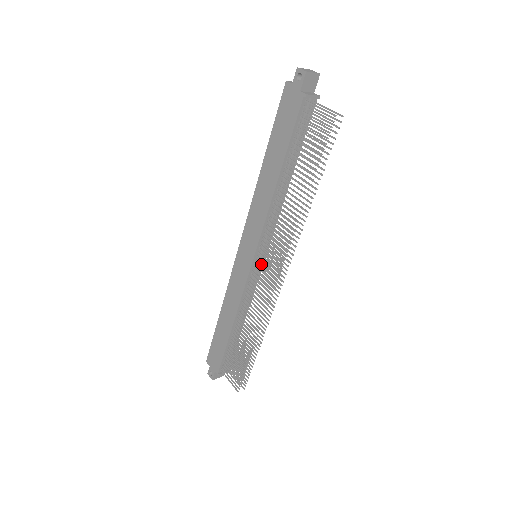
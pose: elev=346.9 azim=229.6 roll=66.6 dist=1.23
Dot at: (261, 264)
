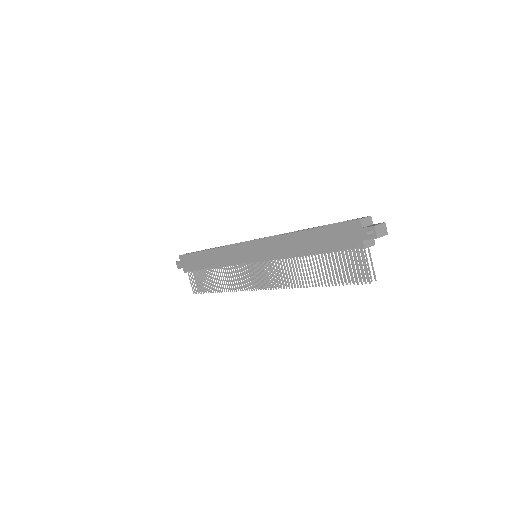
Dot at: (256, 269)
